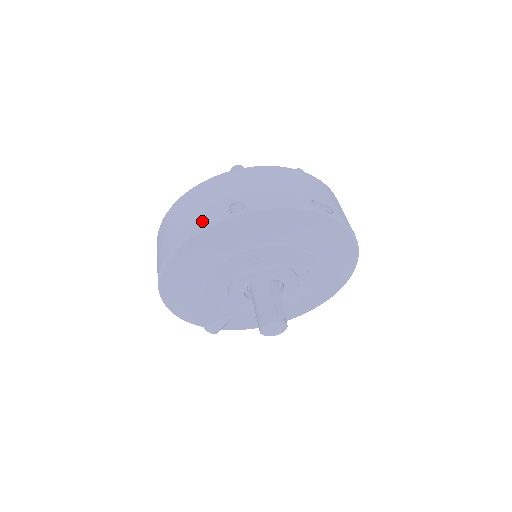
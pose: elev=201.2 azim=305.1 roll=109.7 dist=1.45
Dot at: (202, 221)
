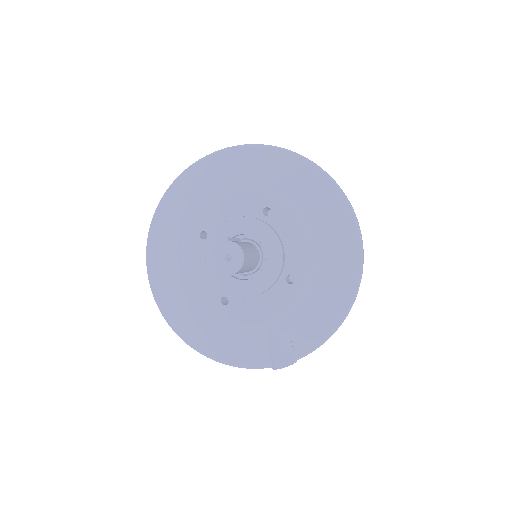
Dot at: occluded
